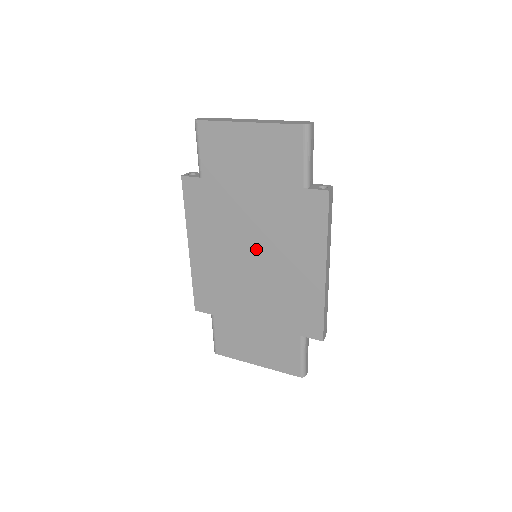
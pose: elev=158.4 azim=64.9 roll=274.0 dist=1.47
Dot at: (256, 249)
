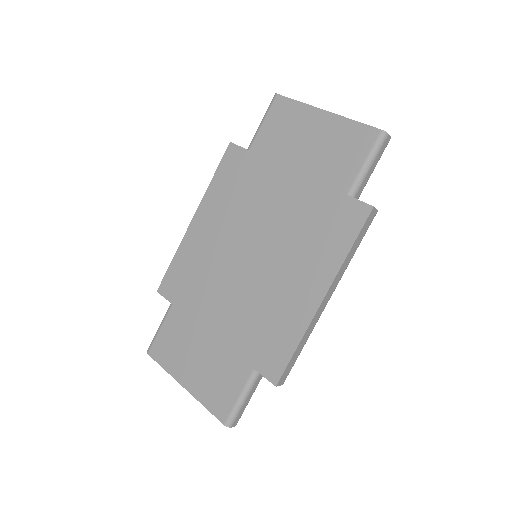
Dot at: (261, 244)
